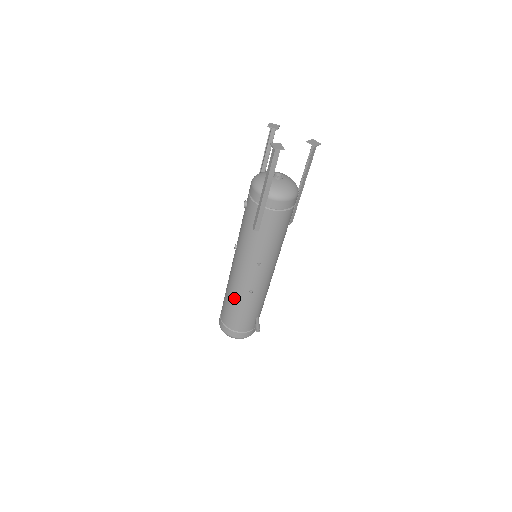
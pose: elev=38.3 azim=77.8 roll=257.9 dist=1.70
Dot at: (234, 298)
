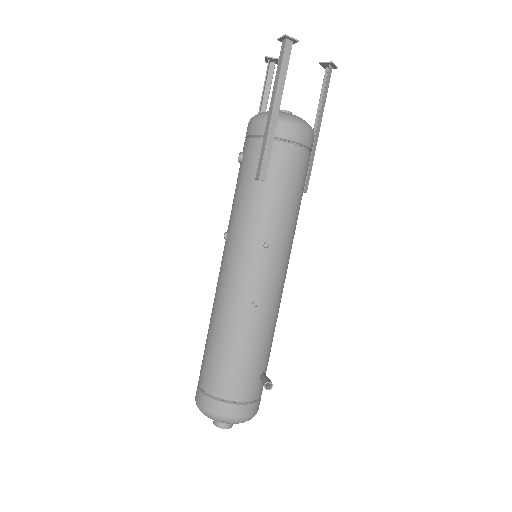
Dot at: (225, 326)
